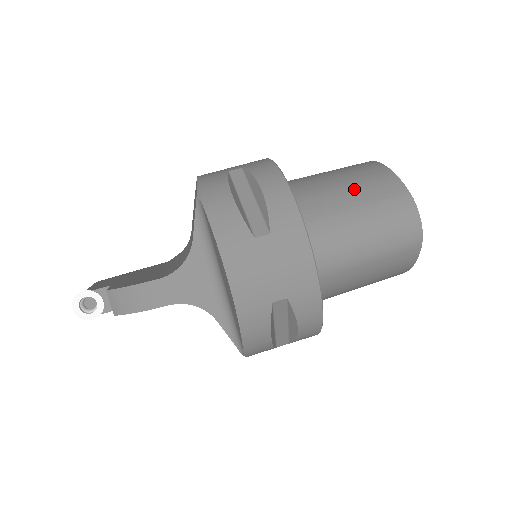
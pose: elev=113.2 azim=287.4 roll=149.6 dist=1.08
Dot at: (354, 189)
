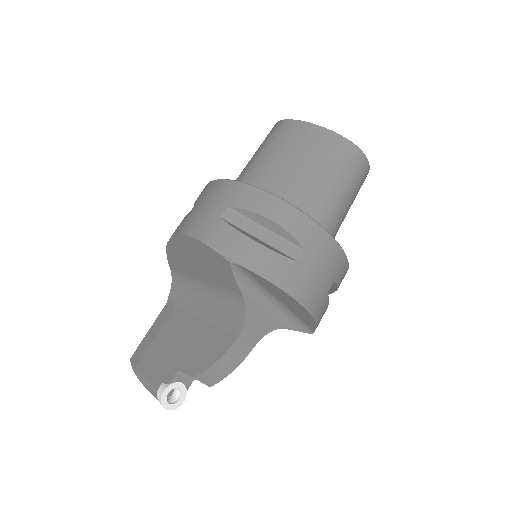
Dot at: (311, 162)
